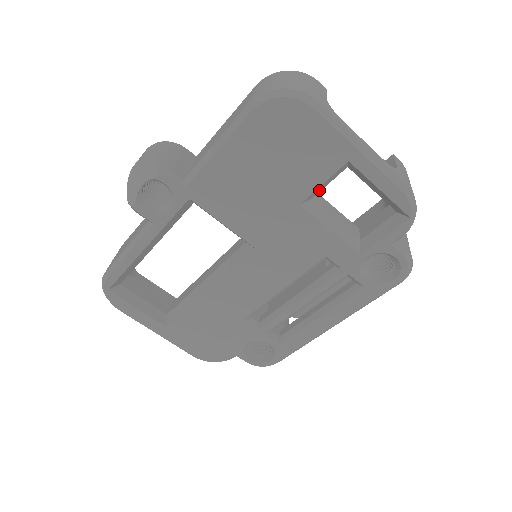
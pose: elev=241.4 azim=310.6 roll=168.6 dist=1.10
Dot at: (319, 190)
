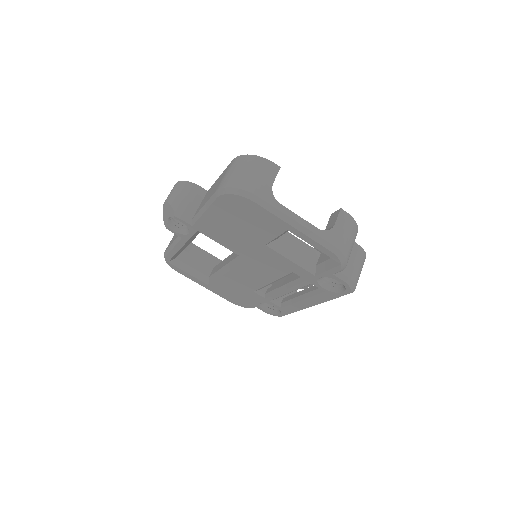
Dot at: (277, 238)
